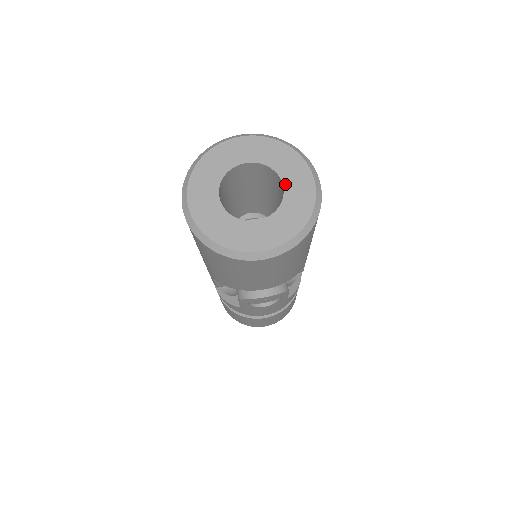
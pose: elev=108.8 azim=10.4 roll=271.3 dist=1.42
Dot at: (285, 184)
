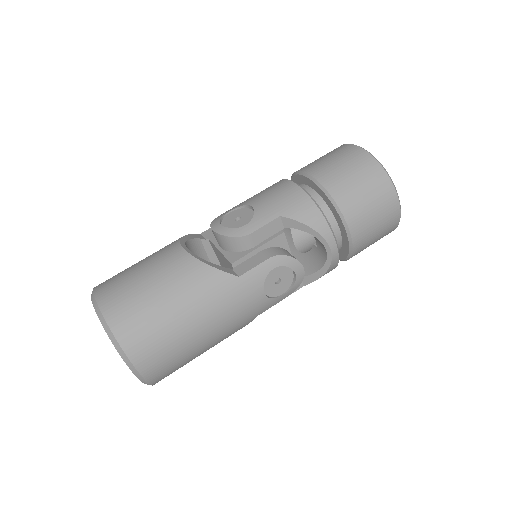
Dot at: occluded
